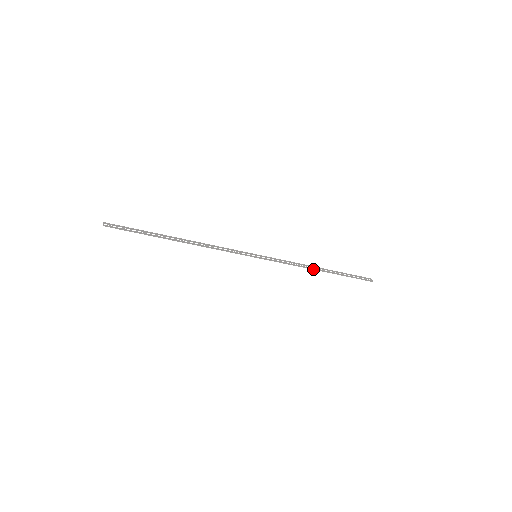
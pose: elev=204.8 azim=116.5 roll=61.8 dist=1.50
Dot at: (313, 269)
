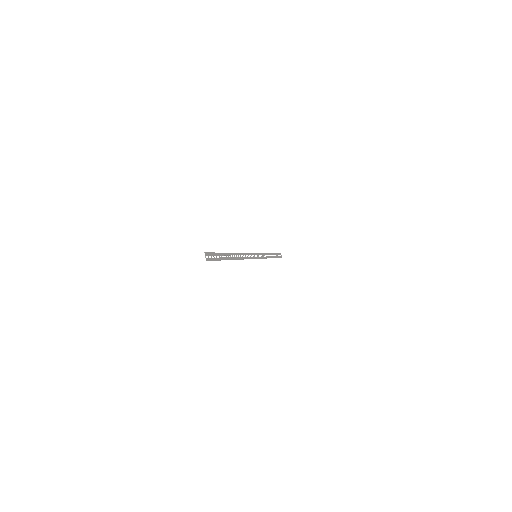
Dot at: occluded
